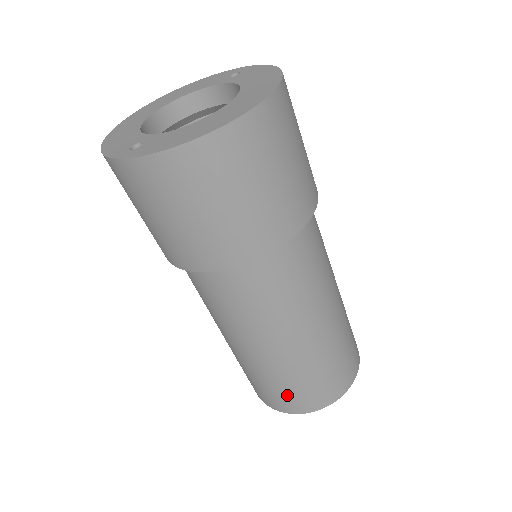
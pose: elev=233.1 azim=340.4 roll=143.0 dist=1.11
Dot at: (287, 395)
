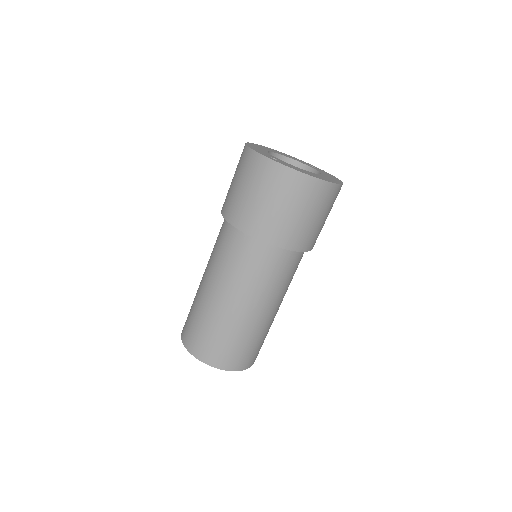
Dot at: (216, 346)
